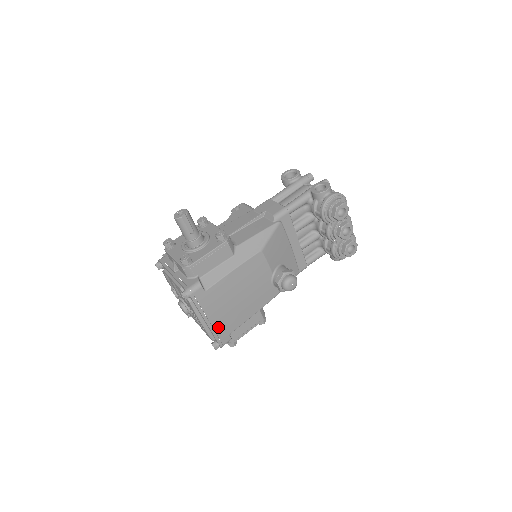
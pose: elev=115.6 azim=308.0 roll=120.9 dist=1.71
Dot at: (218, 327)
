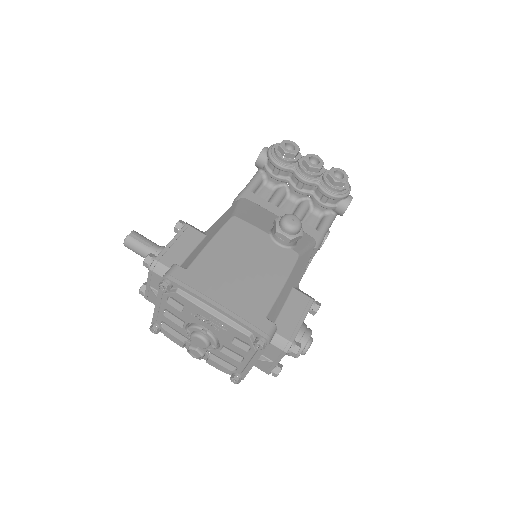
Dot at: (239, 309)
